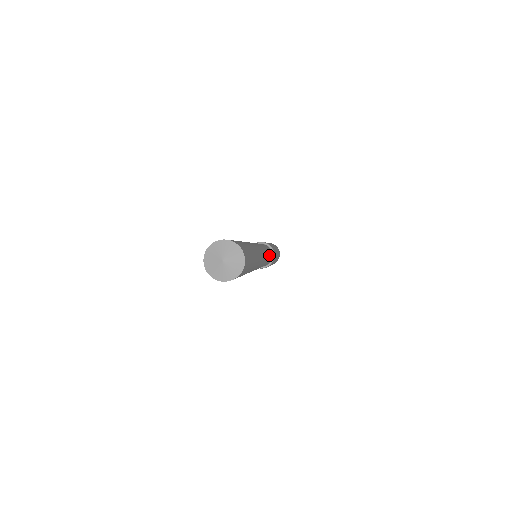
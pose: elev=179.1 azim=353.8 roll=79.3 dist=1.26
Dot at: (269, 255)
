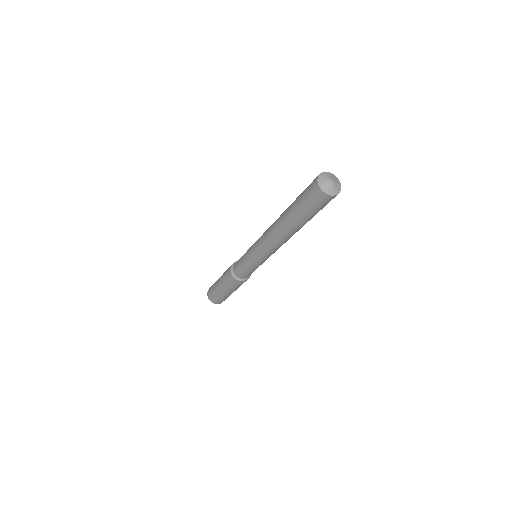
Dot at: occluded
